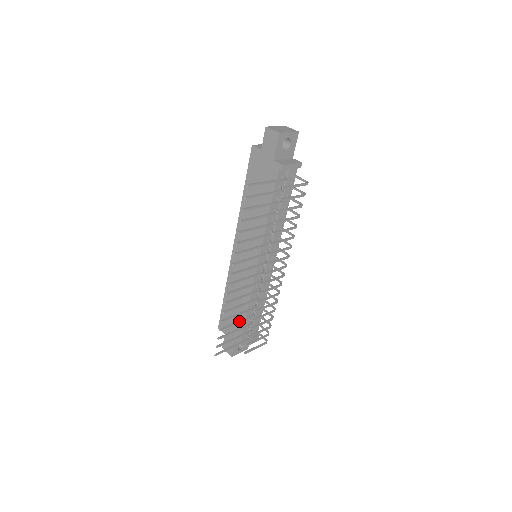
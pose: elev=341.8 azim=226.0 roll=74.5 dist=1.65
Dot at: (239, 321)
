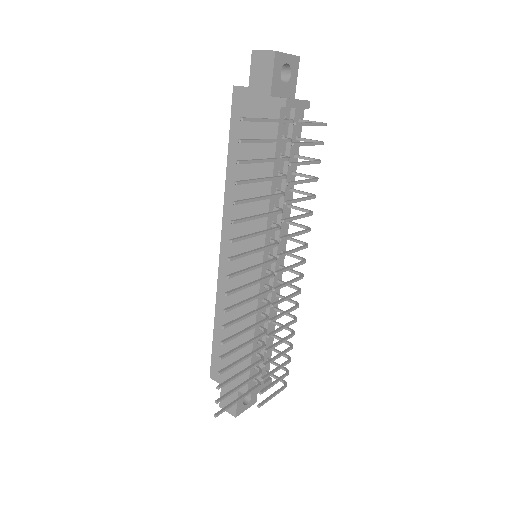
Dot at: (245, 356)
